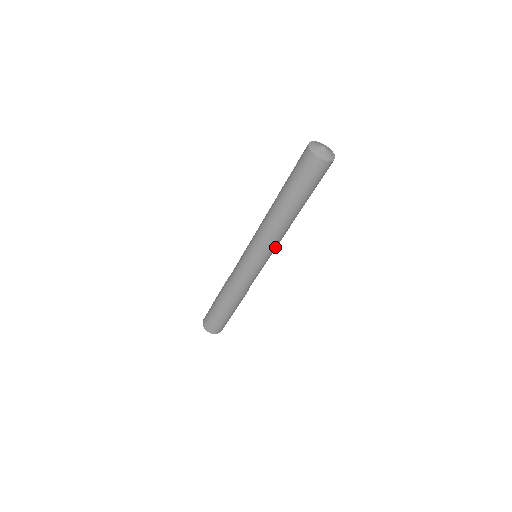
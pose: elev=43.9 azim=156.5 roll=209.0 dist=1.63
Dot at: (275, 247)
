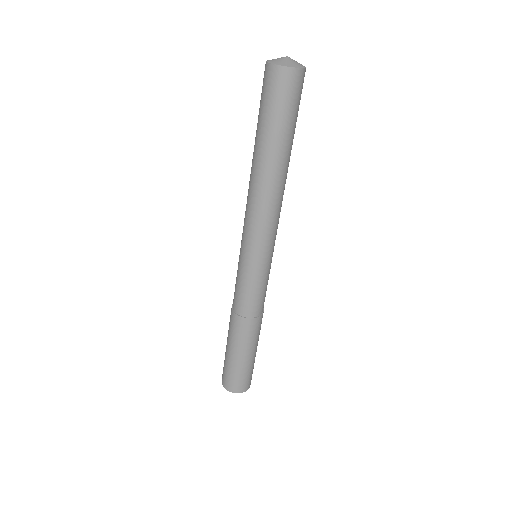
Dot at: (267, 232)
